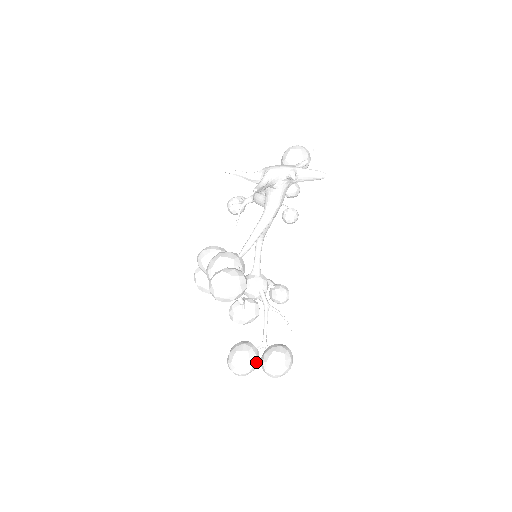
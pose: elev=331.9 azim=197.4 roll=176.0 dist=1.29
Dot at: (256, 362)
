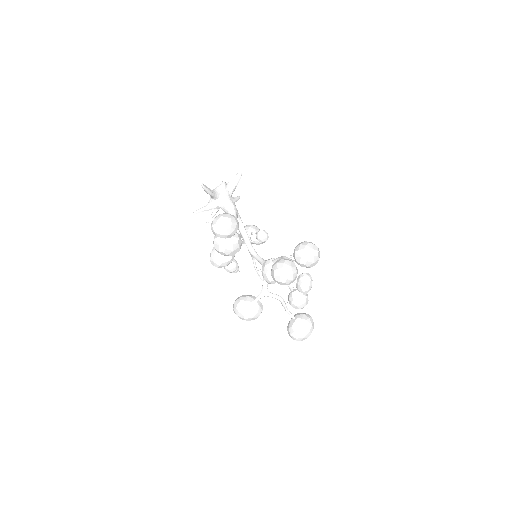
Dot at: (292, 262)
